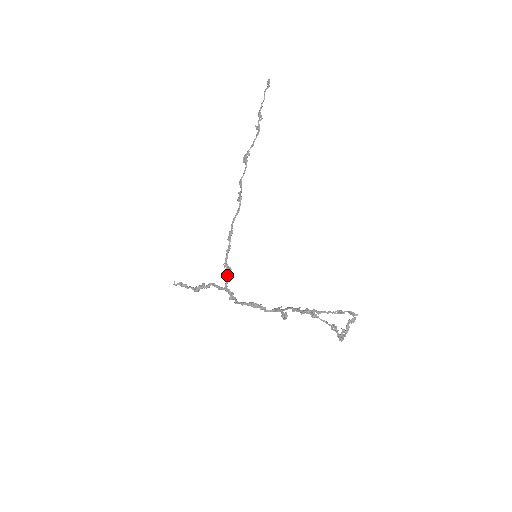
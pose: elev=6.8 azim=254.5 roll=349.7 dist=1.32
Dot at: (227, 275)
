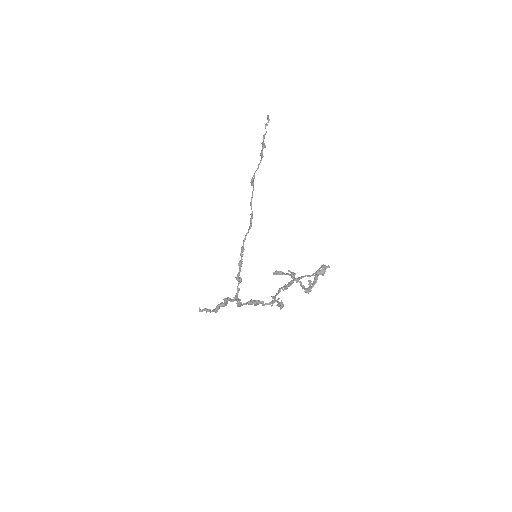
Dot at: occluded
